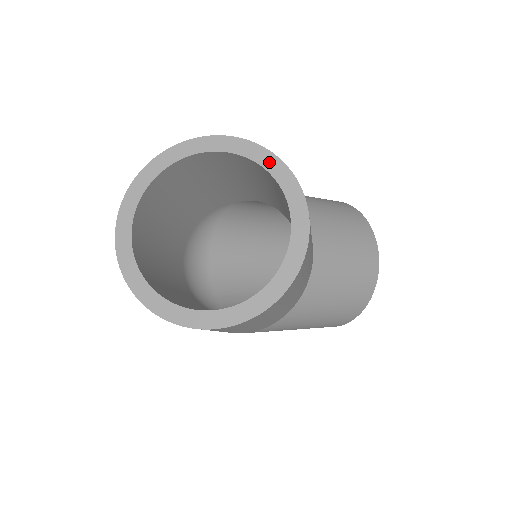
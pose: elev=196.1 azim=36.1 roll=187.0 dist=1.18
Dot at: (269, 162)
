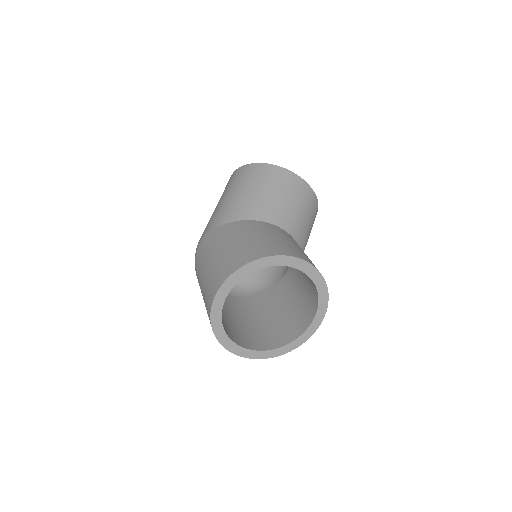
Dot at: (278, 261)
